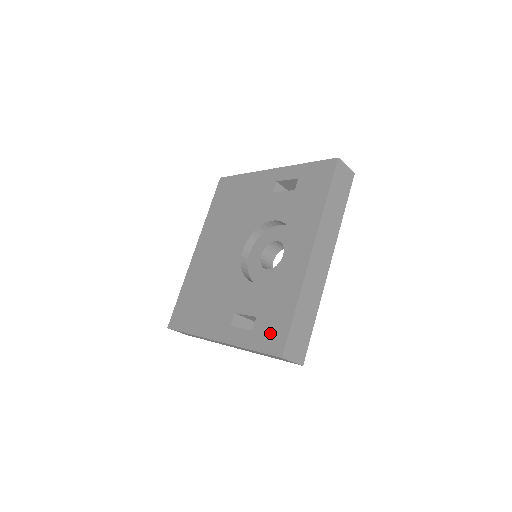
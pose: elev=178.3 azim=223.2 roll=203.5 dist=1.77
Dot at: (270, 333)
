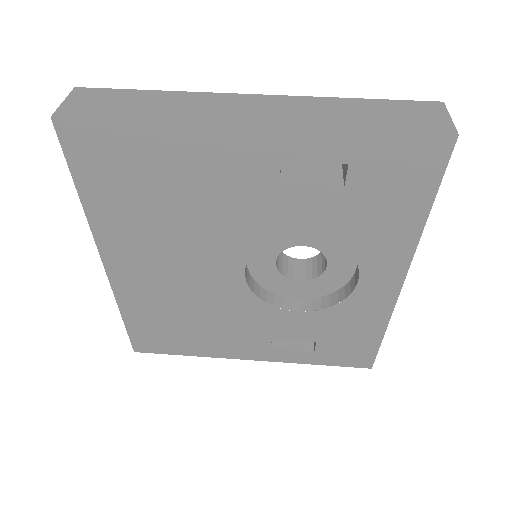
Dot at: (347, 354)
